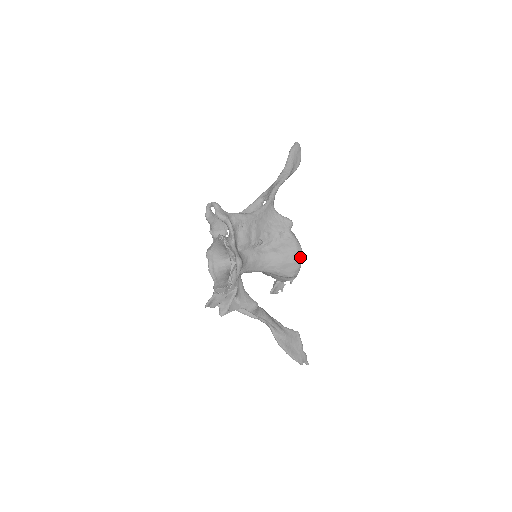
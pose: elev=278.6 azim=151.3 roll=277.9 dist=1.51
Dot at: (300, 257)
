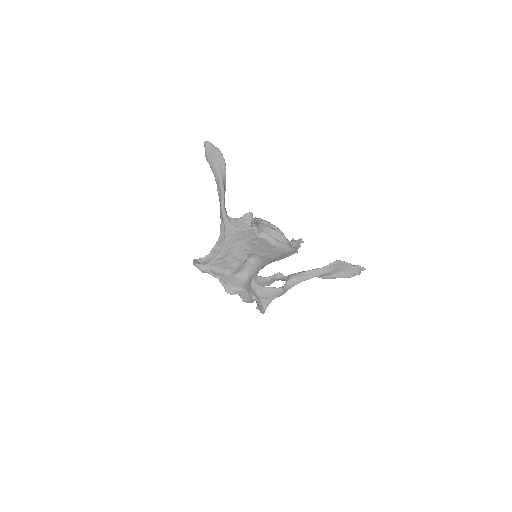
Dot at: (282, 248)
